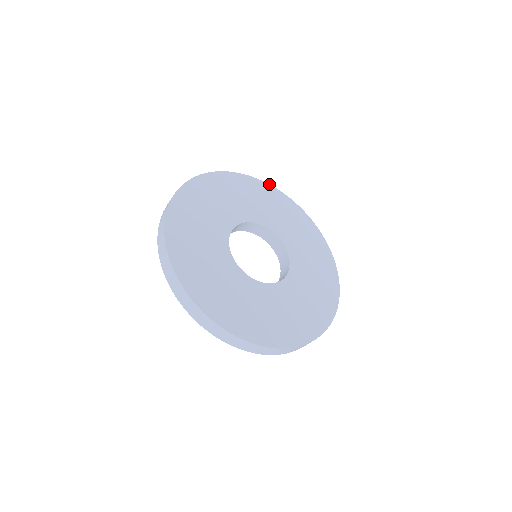
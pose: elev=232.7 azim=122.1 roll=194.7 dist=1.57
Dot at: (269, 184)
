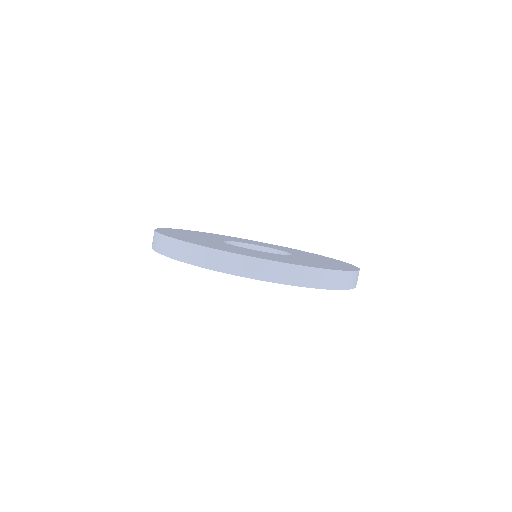
Dot at: (262, 242)
